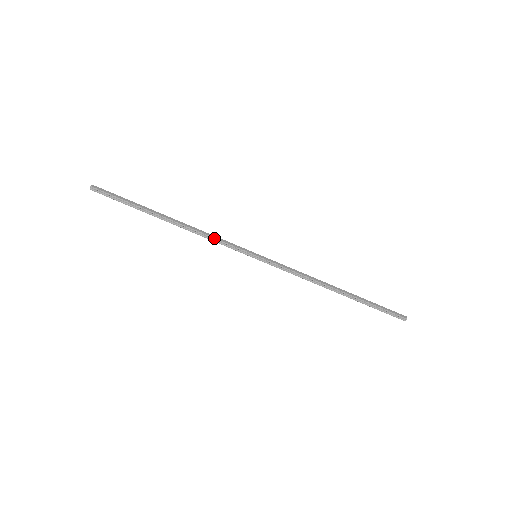
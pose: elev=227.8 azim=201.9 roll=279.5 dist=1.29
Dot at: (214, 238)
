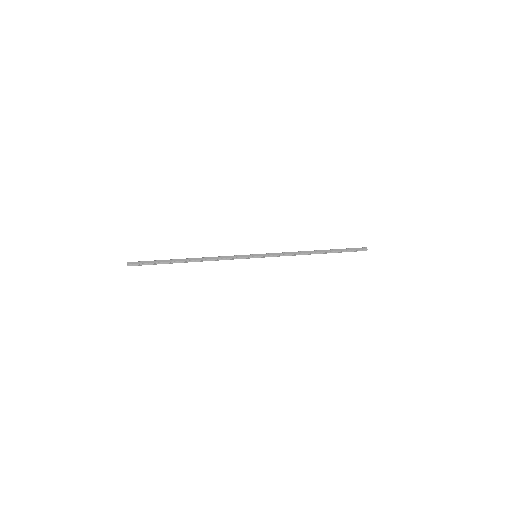
Dot at: (224, 258)
